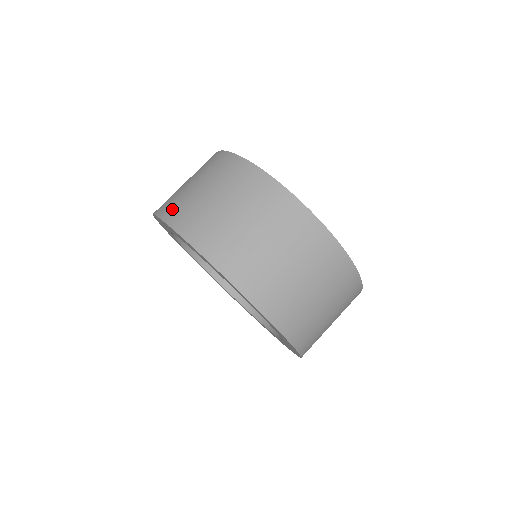
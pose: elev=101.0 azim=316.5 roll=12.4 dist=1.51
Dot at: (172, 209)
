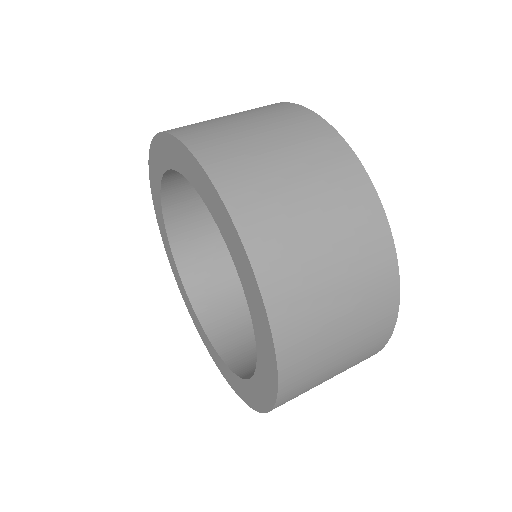
Dot at: occluded
